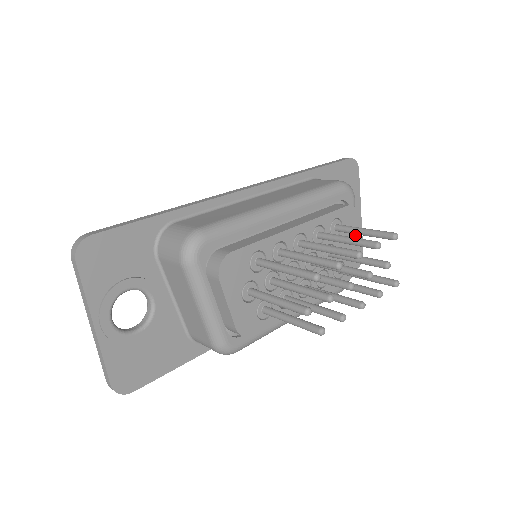
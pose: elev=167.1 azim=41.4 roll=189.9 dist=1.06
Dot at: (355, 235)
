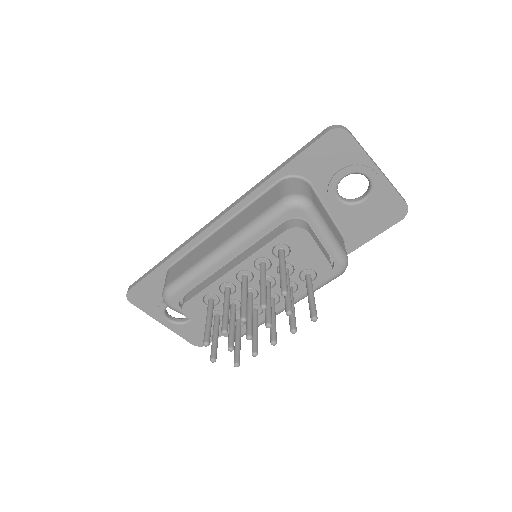
Dot at: (313, 245)
